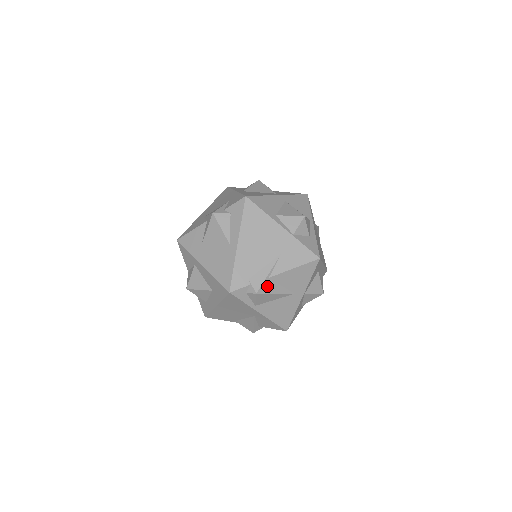
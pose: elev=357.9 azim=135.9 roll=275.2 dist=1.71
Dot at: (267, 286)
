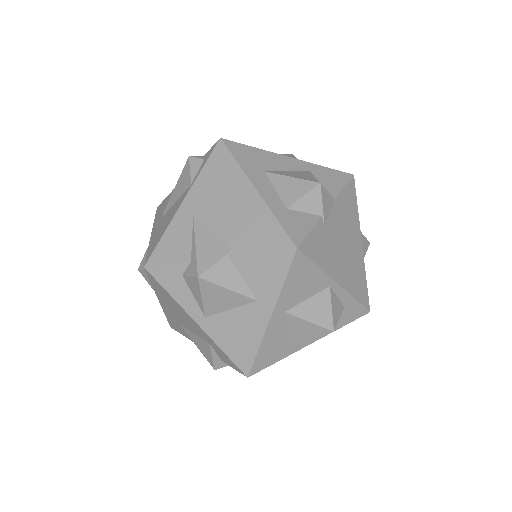
Dot at: occluded
